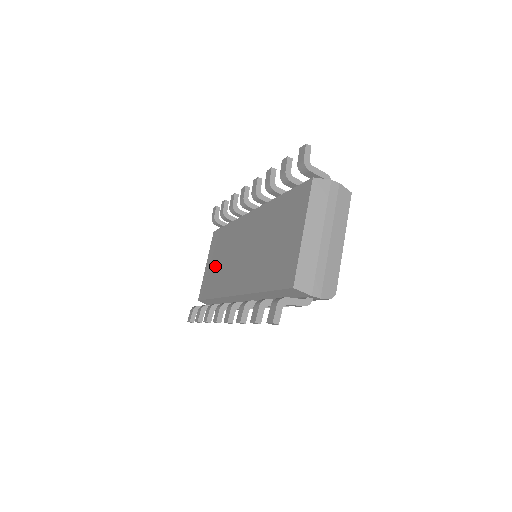
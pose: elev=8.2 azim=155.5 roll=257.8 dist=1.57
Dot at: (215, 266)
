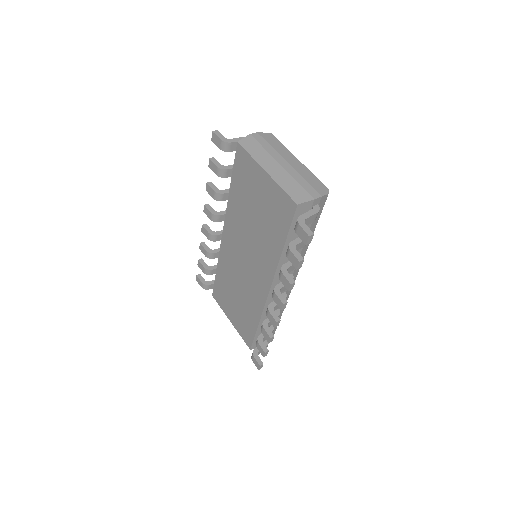
Dot at: (237, 308)
